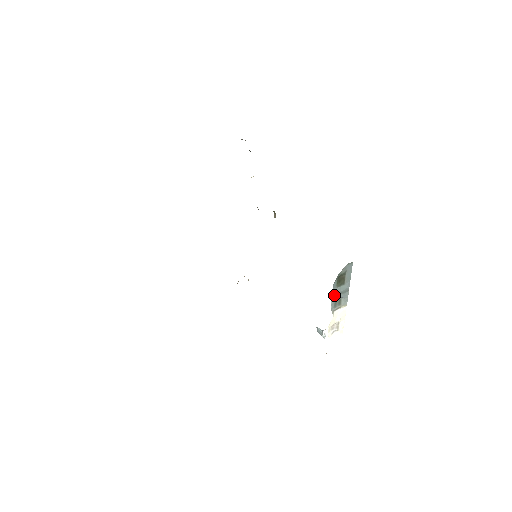
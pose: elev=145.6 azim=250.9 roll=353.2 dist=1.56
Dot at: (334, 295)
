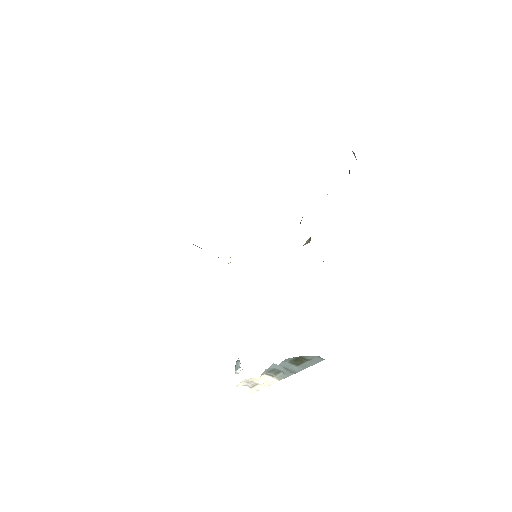
Dot at: (279, 365)
